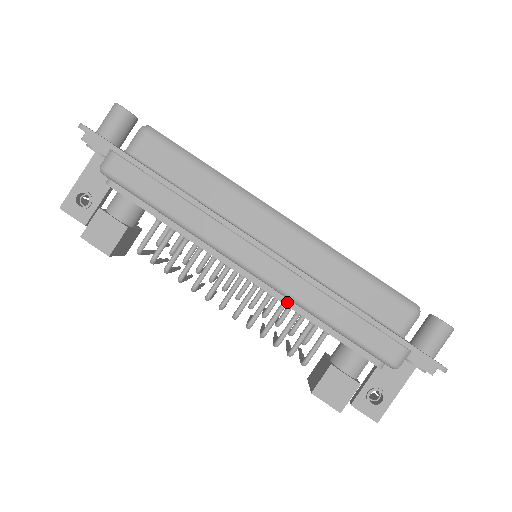
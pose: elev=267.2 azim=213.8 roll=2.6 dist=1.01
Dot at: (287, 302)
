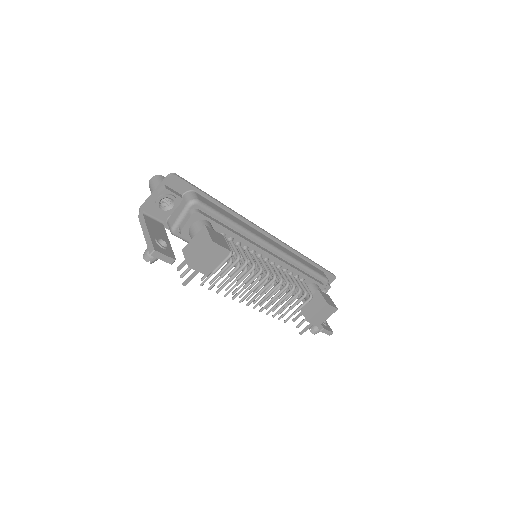
Dot at: (289, 264)
